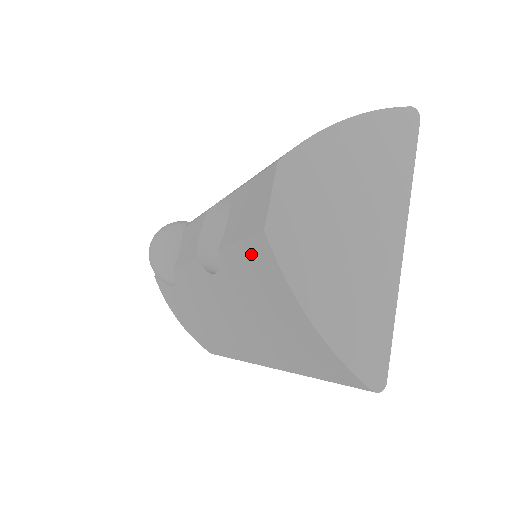
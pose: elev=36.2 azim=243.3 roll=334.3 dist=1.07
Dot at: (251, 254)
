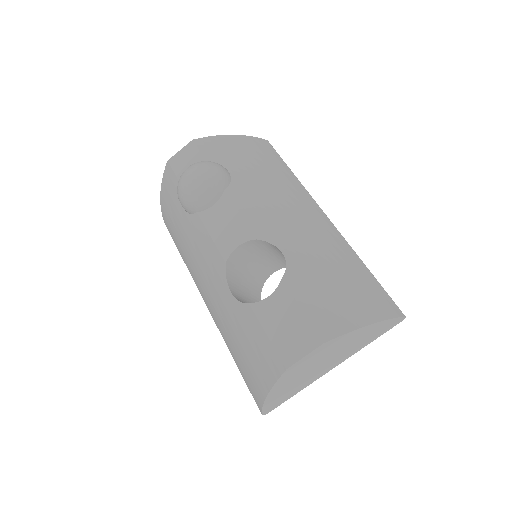
Dot at: (267, 351)
